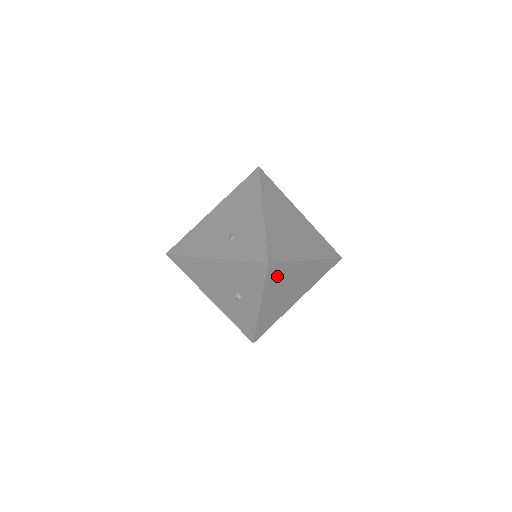
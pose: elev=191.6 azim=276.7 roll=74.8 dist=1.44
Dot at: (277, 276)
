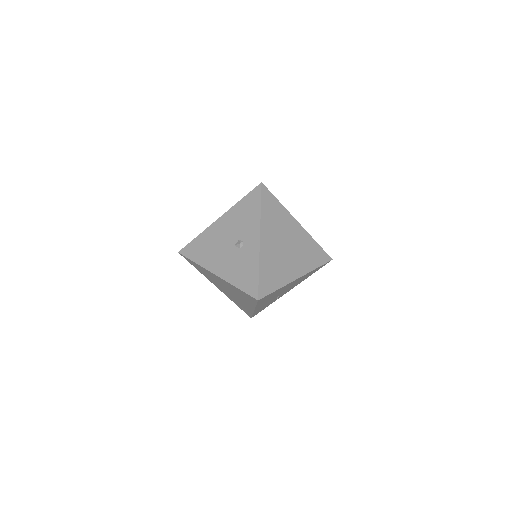
Dot at: (271, 210)
